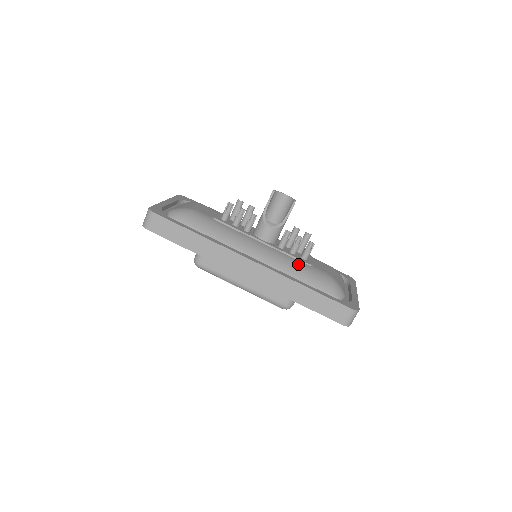
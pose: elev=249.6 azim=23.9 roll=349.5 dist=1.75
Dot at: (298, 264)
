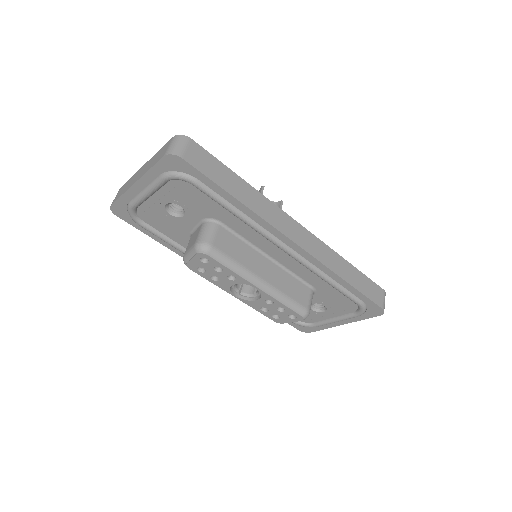
Dot at: occluded
